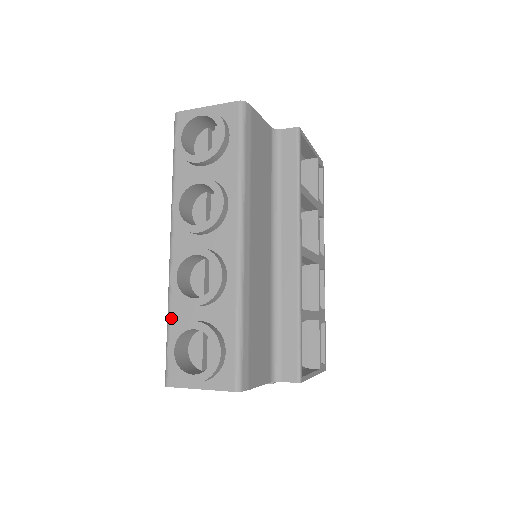
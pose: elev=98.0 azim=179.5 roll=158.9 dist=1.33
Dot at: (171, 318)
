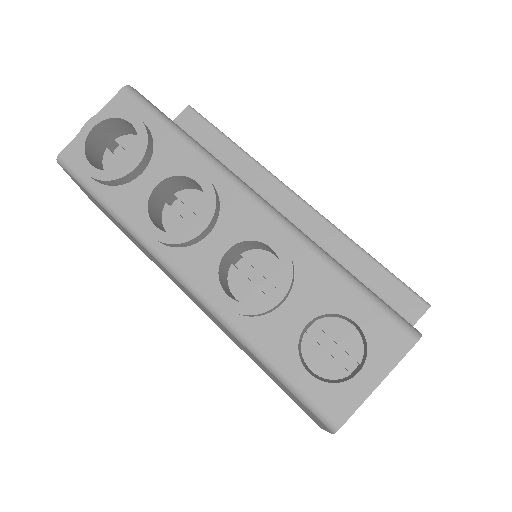
Dot at: (263, 351)
